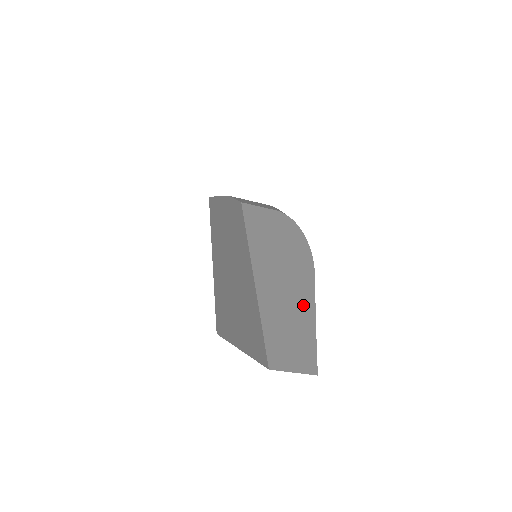
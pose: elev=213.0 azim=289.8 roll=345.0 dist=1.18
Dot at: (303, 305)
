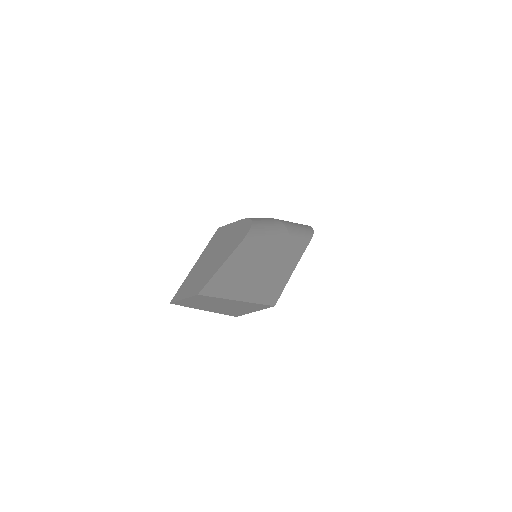
Dot at: (217, 264)
